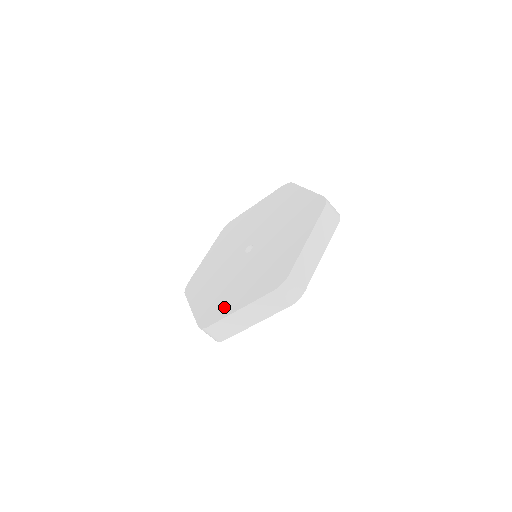
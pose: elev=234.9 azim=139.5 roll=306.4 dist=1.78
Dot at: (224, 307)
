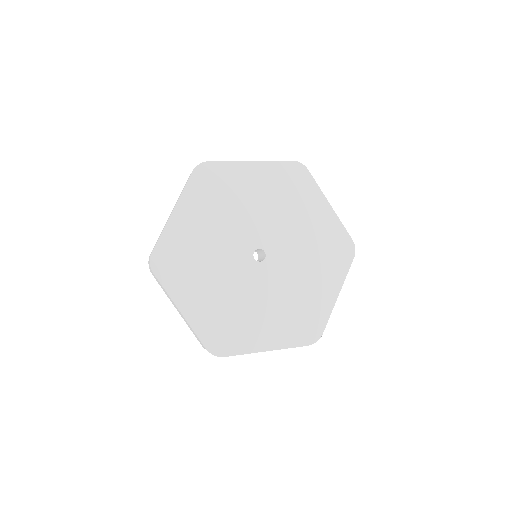
Dot at: (244, 338)
